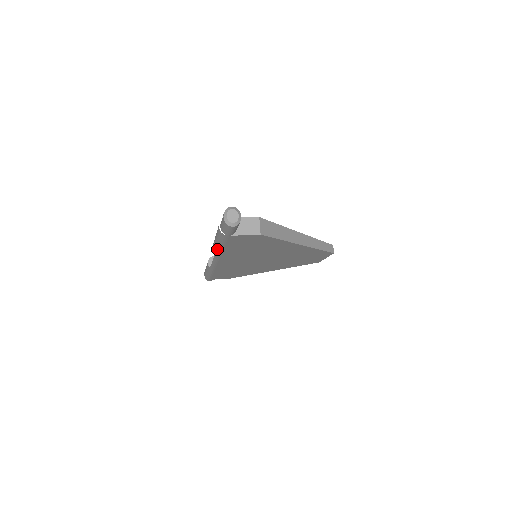
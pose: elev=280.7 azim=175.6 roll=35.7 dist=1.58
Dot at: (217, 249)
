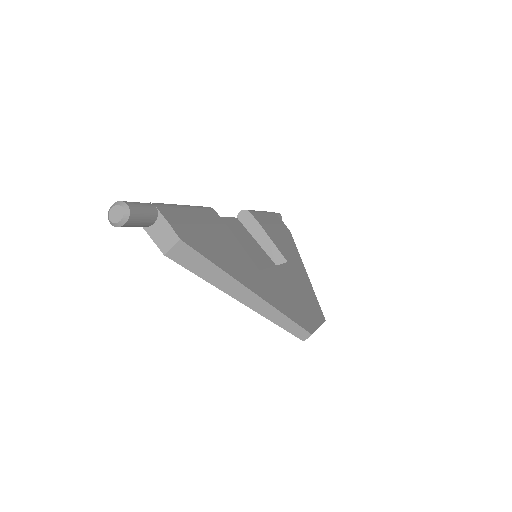
Dot at: occluded
